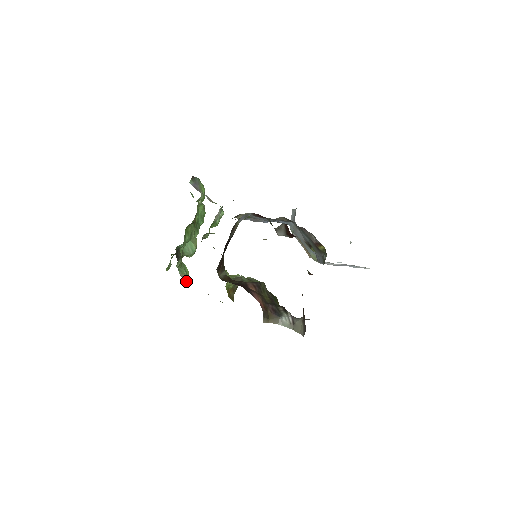
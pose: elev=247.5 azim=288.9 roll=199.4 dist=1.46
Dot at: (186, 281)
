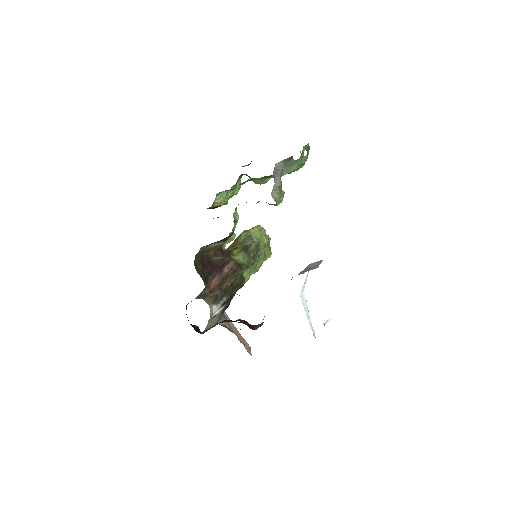
Dot at: (215, 206)
